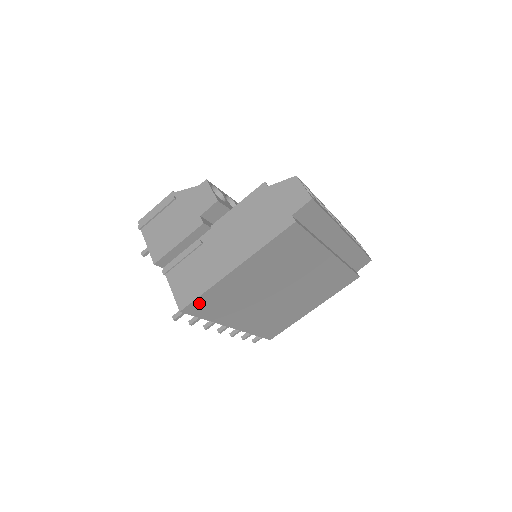
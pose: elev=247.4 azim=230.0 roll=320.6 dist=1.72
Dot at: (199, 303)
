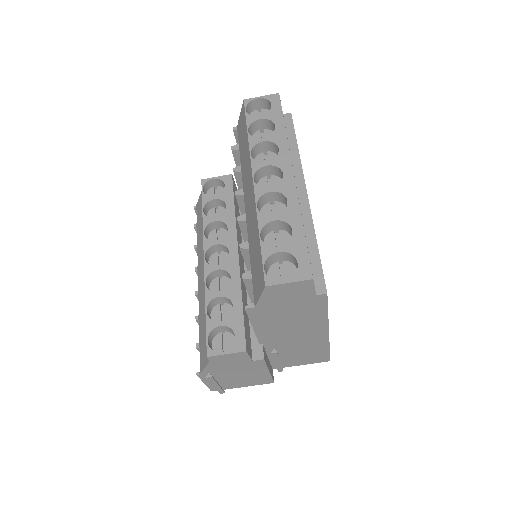
Dot at: occluded
